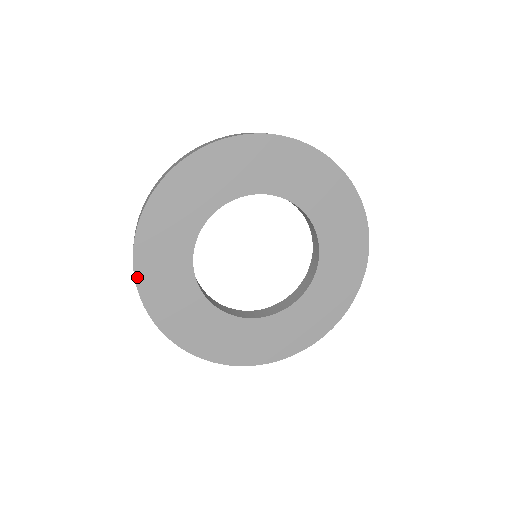
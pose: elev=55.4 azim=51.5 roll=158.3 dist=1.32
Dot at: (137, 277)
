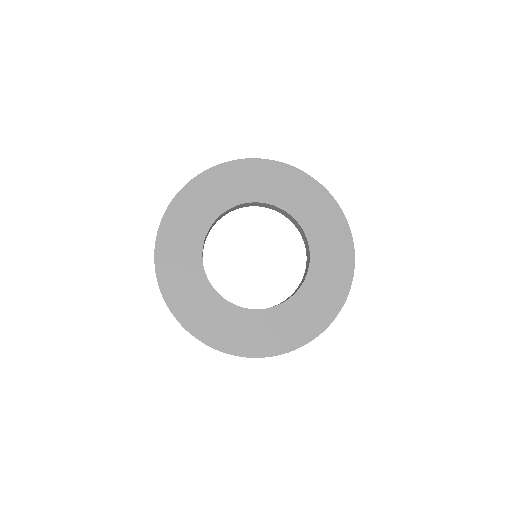
Dot at: (177, 317)
